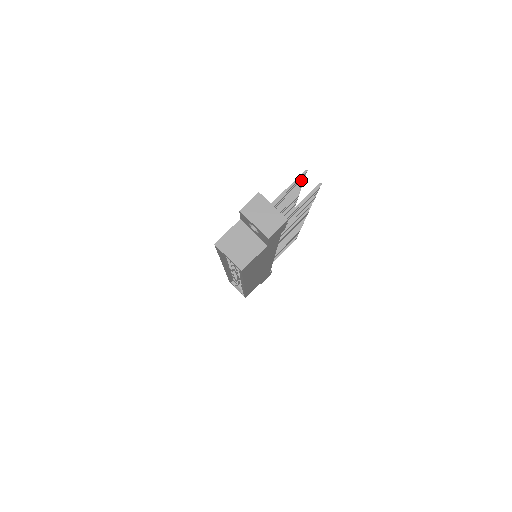
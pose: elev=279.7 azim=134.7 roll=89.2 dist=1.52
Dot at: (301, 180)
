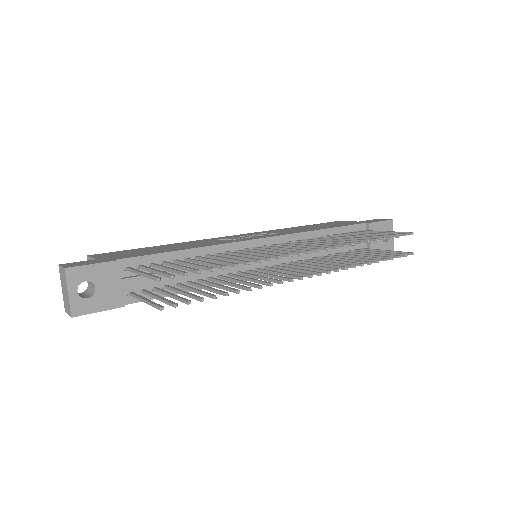
Dot at: (182, 273)
